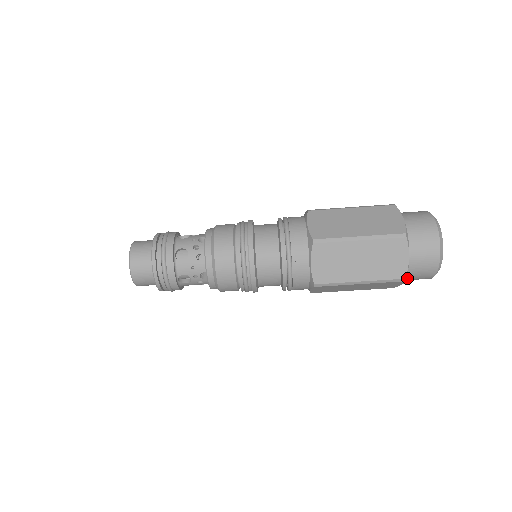
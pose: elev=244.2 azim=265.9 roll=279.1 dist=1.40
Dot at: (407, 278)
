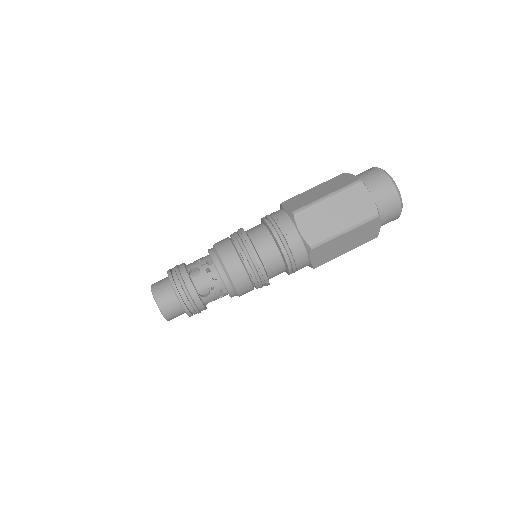
Dot at: (372, 191)
